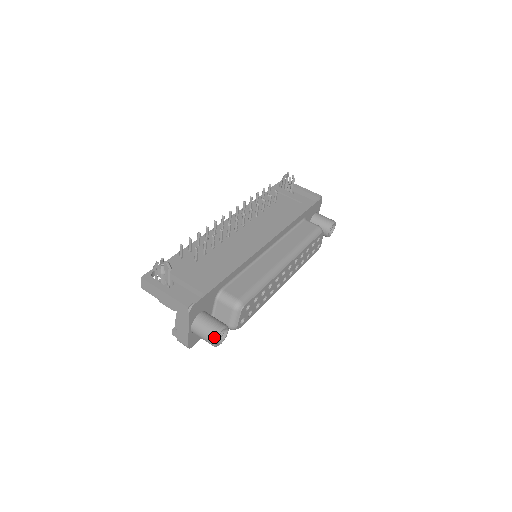
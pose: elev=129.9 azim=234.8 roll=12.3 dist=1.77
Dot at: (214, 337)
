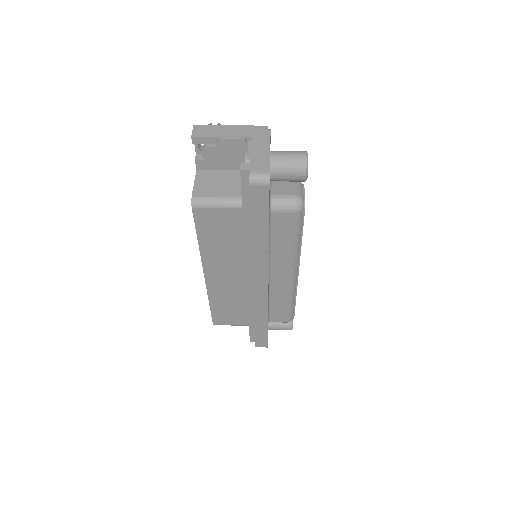
Dot at: (304, 151)
